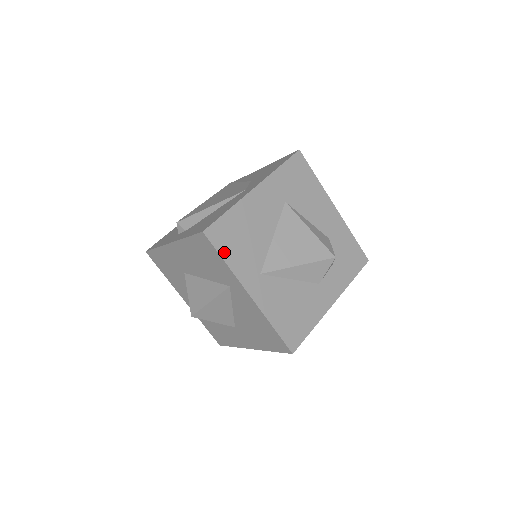
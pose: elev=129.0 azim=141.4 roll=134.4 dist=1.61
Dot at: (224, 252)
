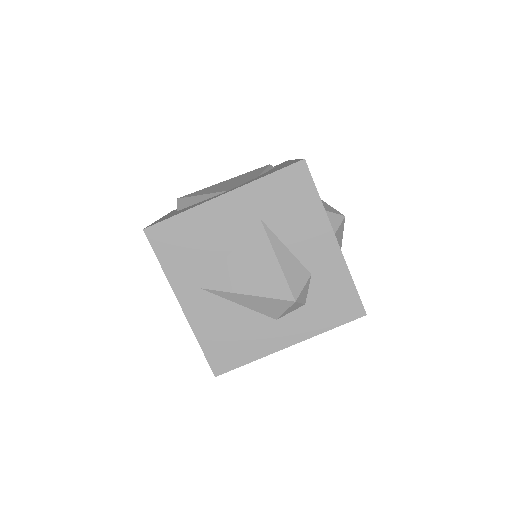
Dot at: (162, 255)
